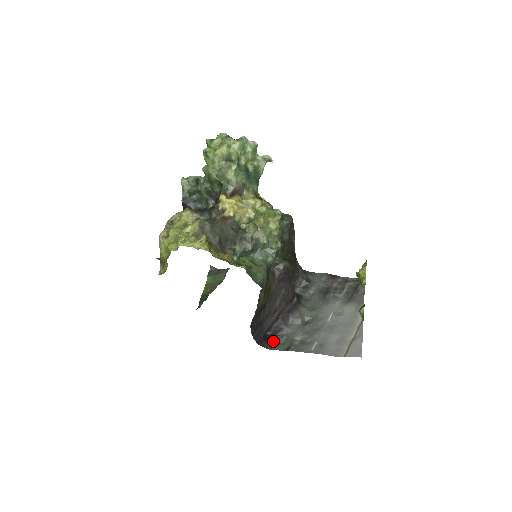
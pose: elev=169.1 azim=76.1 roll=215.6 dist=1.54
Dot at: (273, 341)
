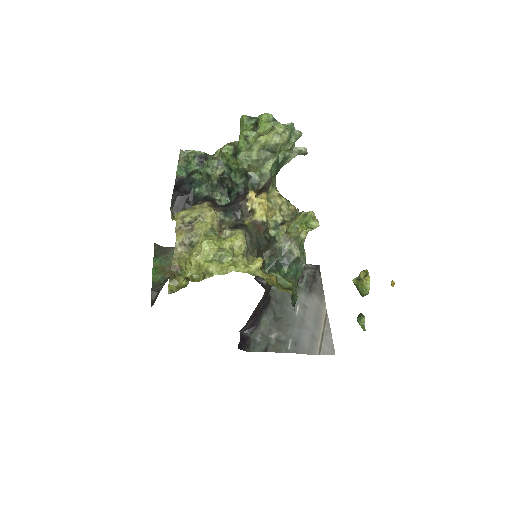
Dot at: (249, 341)
